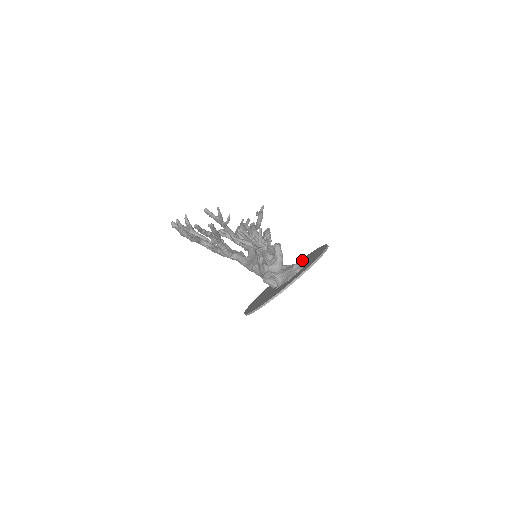
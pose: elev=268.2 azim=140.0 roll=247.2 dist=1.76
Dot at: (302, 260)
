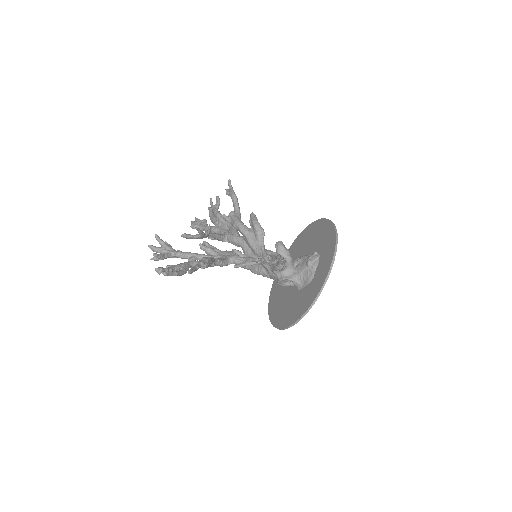
Dot at: (304, 238)
